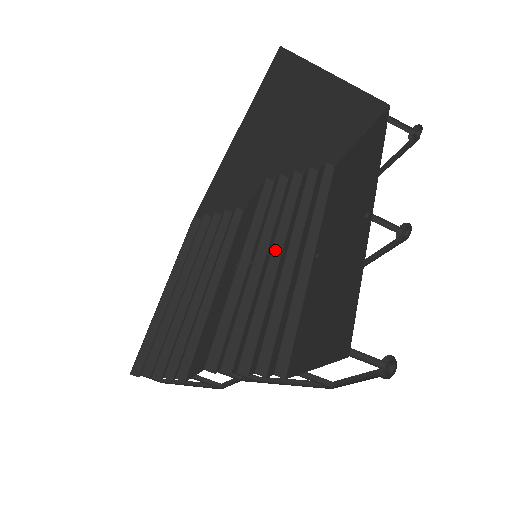
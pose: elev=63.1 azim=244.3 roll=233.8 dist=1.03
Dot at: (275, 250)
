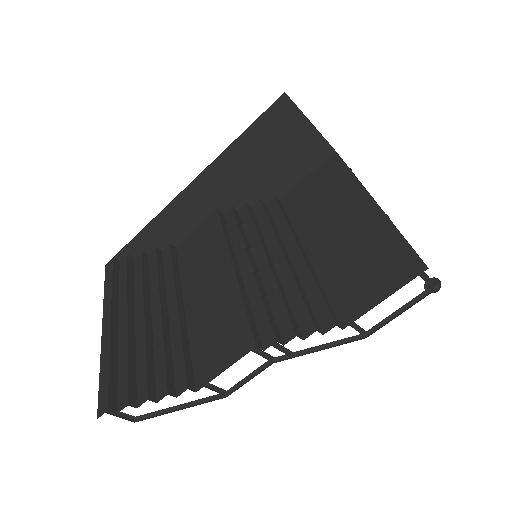
Dot at: (266, 253)
